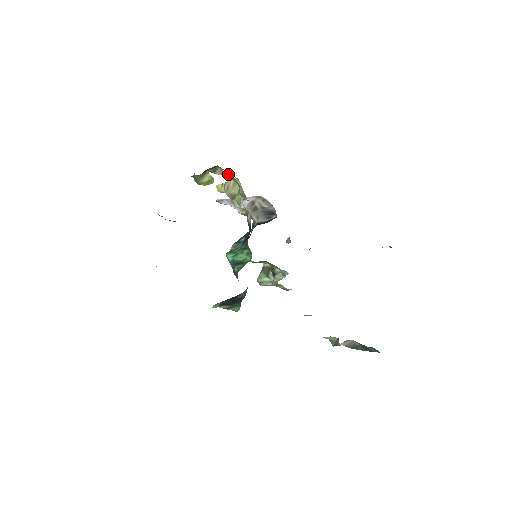
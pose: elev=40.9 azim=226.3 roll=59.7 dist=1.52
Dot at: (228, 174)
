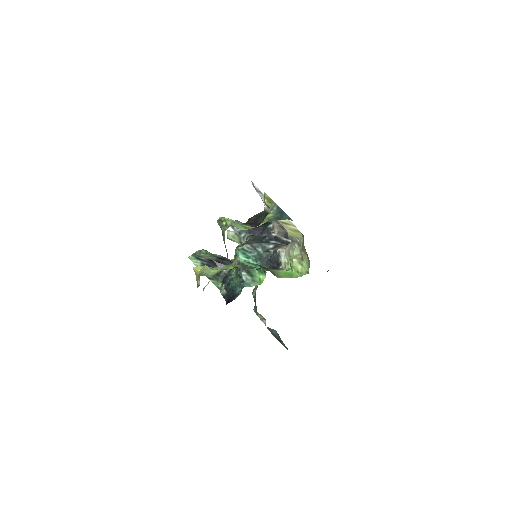
Dot at: (307, 254)
